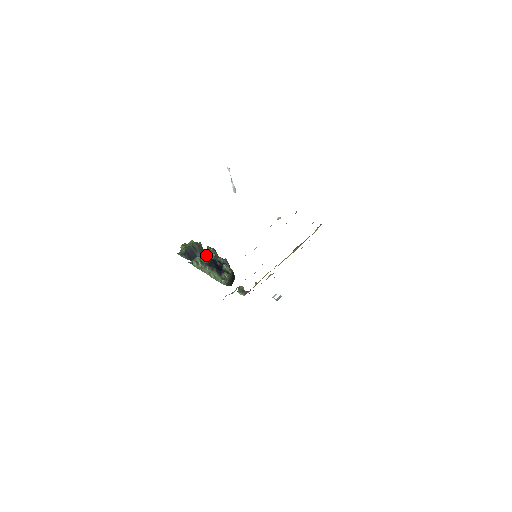
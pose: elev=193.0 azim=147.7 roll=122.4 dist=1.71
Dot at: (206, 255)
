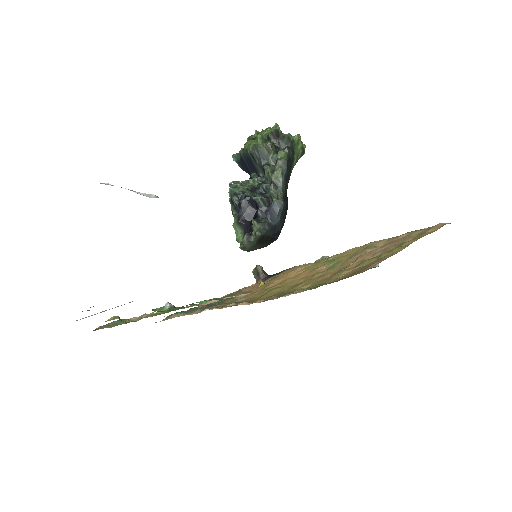
Dot at: (265, 172)
